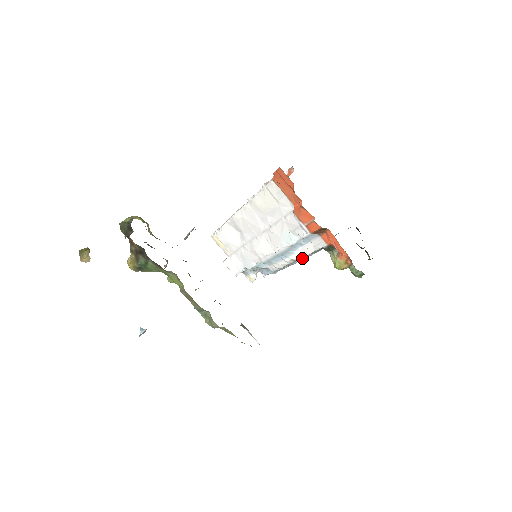
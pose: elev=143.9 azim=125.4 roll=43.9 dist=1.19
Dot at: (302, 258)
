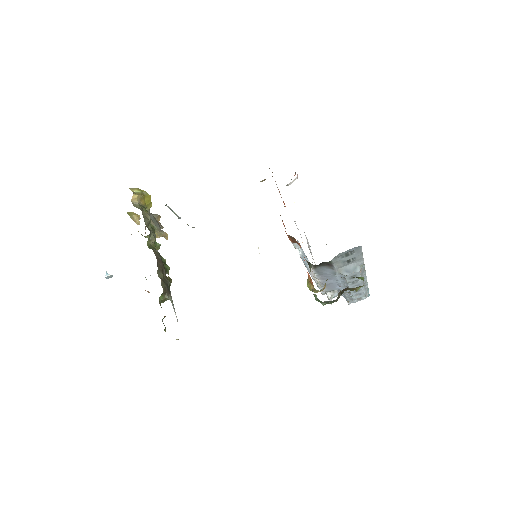
Dot at: (346, 284)
